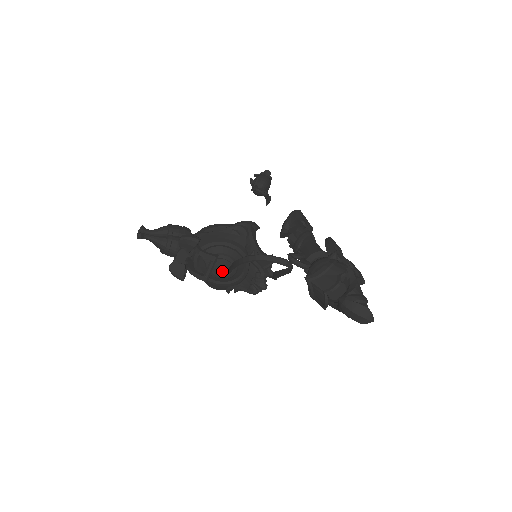
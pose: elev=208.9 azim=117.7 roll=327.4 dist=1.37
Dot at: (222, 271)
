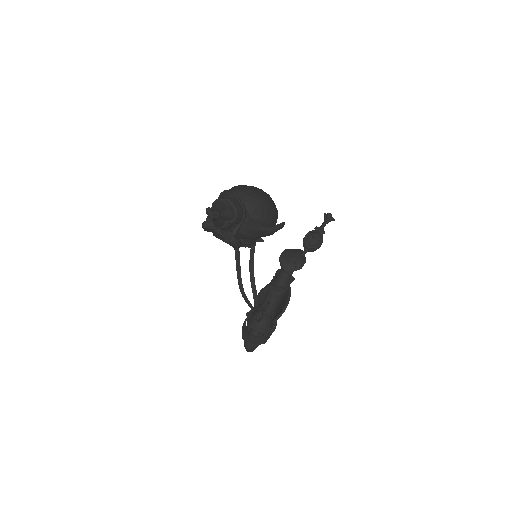
Dot at: occluded
